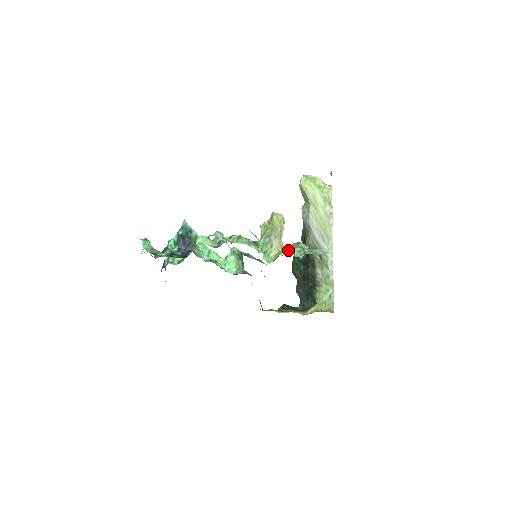
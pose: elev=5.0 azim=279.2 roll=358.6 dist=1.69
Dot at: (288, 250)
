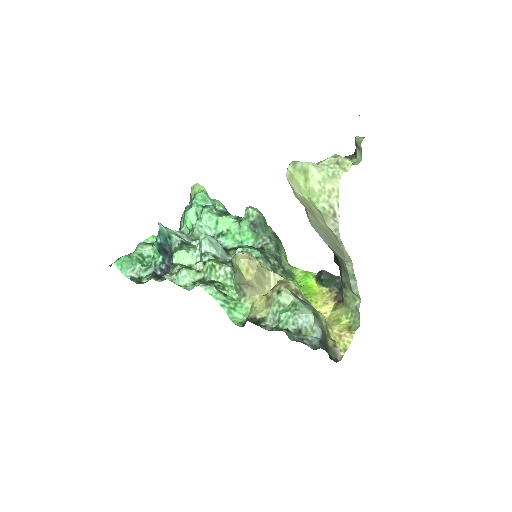
Dot at: (265, 302)
